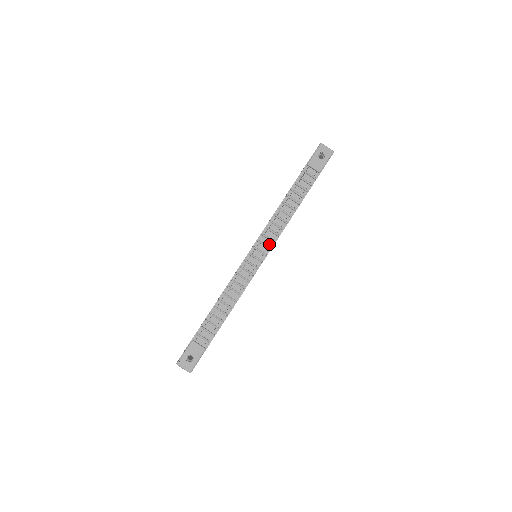
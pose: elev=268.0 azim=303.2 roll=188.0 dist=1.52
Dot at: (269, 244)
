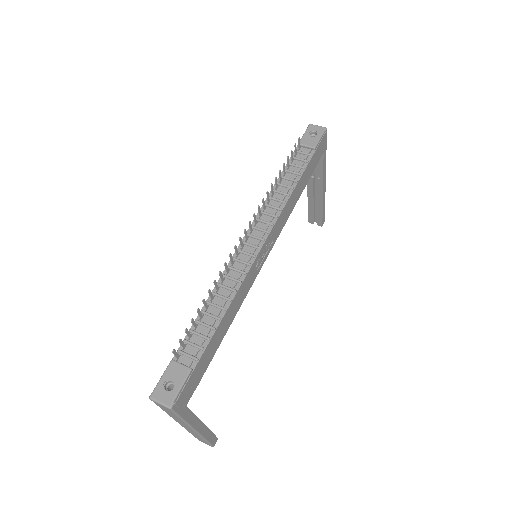
Dot at: (266, 228)
